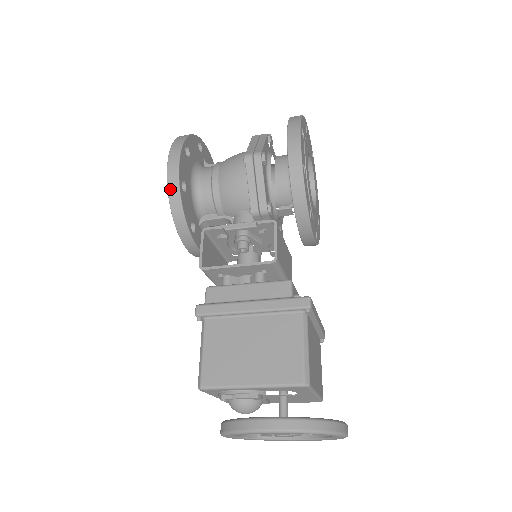
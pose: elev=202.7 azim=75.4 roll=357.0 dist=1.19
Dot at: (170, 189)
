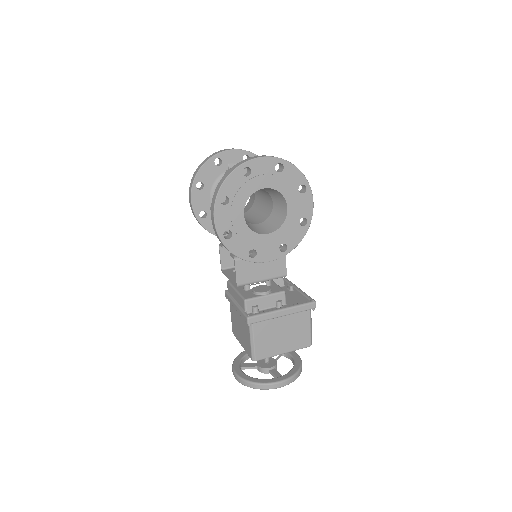
Dot at: (196, 219)
